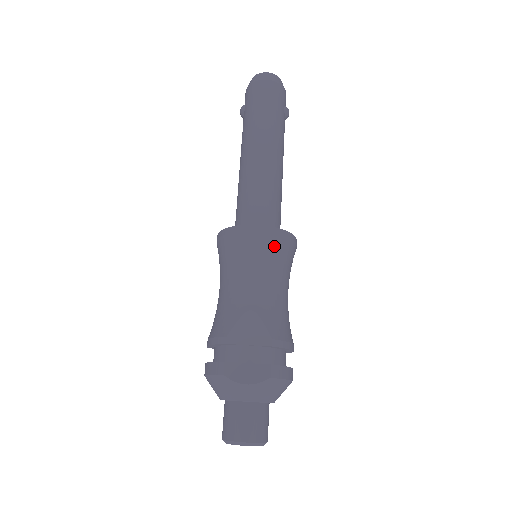
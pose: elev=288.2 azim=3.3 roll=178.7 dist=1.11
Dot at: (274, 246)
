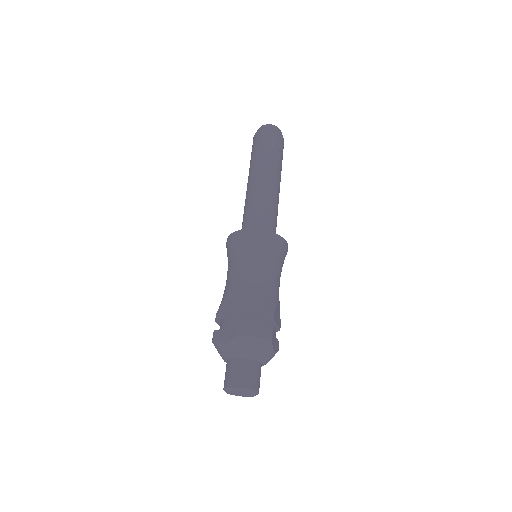
Dot at: (248, 242)
